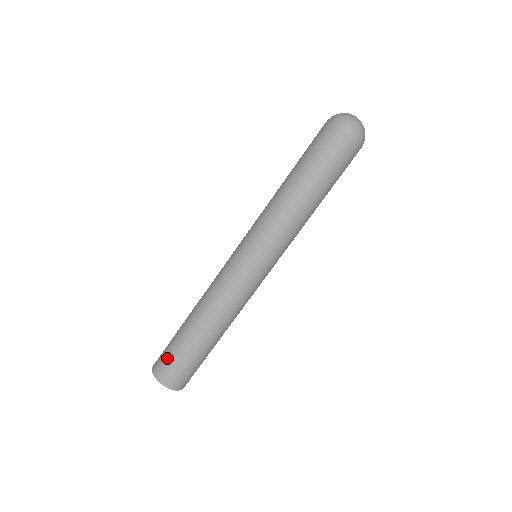
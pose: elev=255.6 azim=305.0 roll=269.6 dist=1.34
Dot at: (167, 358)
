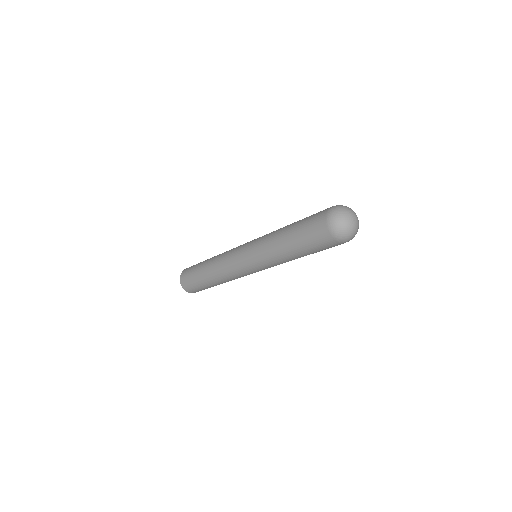
Dot at: (192, 267)
